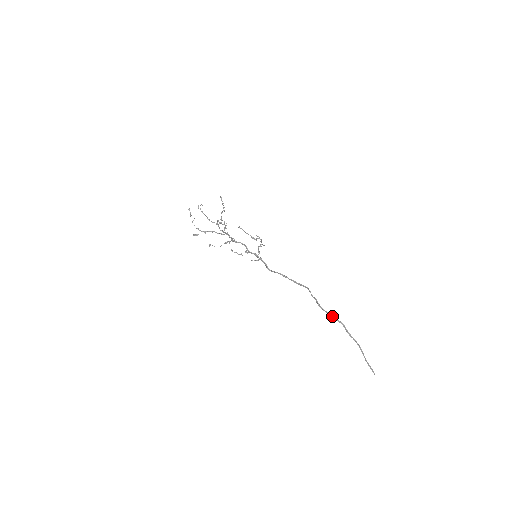
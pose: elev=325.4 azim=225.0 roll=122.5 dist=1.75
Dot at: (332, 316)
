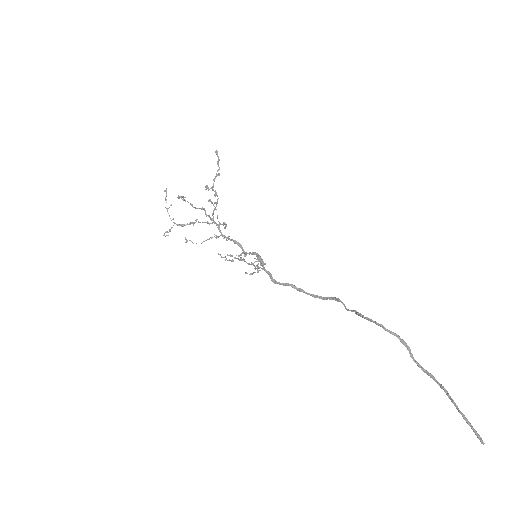
Dot at: (387, 329)
